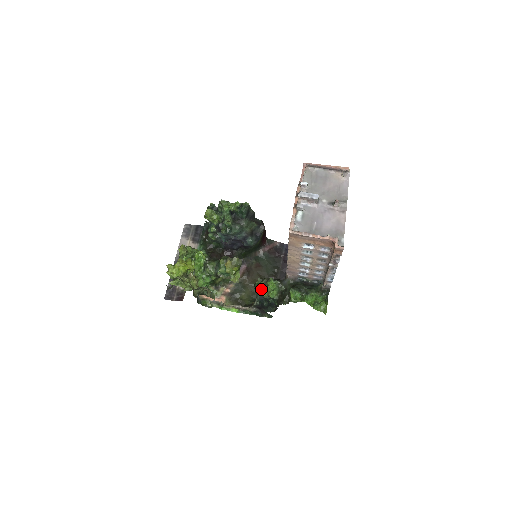
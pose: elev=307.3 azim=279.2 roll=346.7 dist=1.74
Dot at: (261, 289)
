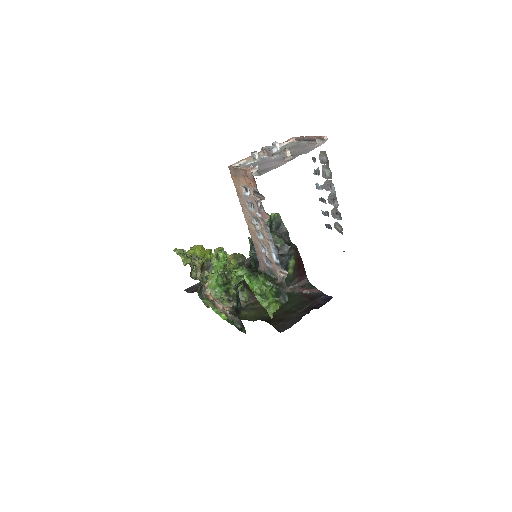
Dot at: (233, 275)
